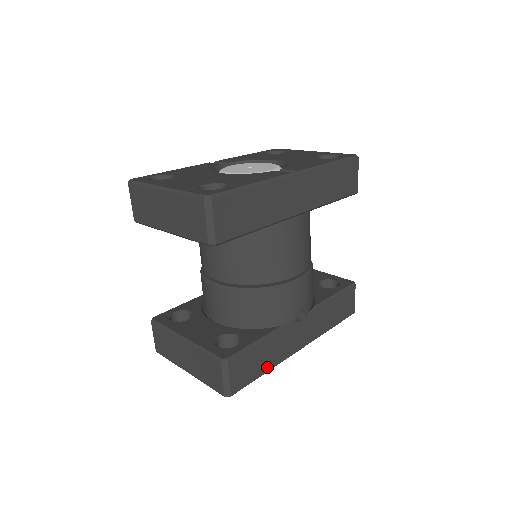
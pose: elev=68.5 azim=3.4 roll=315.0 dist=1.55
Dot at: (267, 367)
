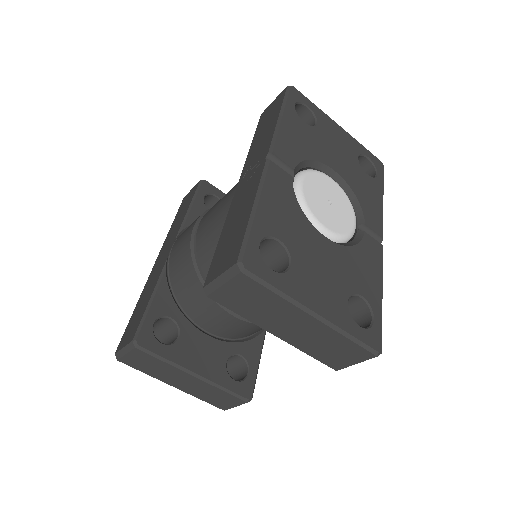
Dot at: occluded
